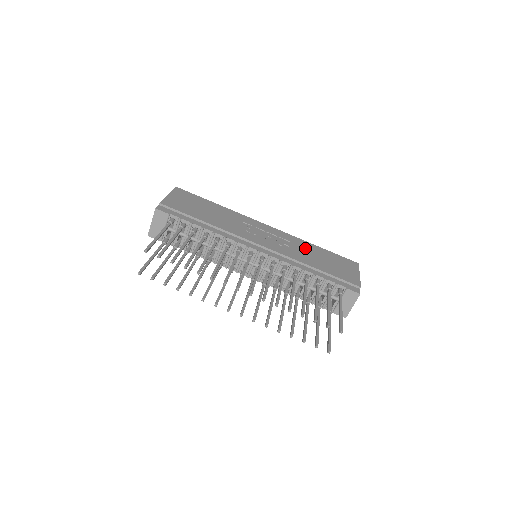
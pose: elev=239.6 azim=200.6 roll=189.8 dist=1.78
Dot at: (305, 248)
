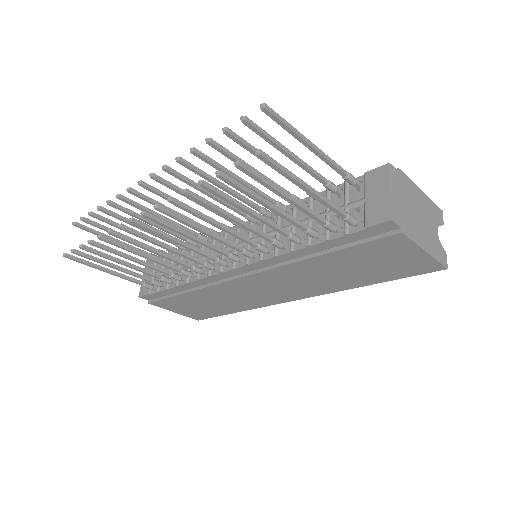
Dot at: occluded
